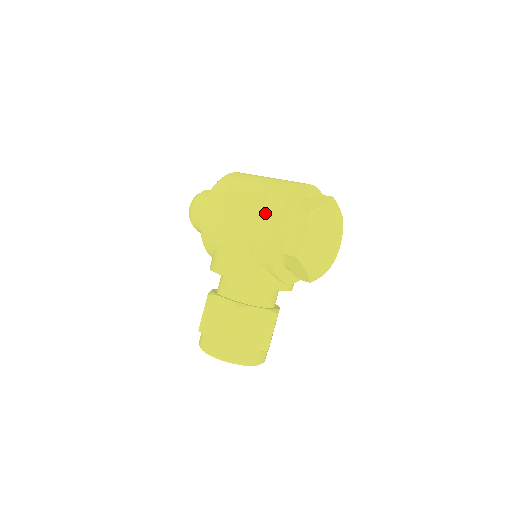
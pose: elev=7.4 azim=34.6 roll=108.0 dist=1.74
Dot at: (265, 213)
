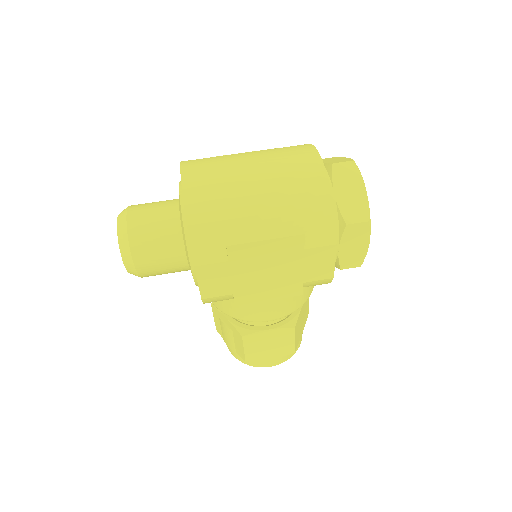
Dot at: (313, 255)
